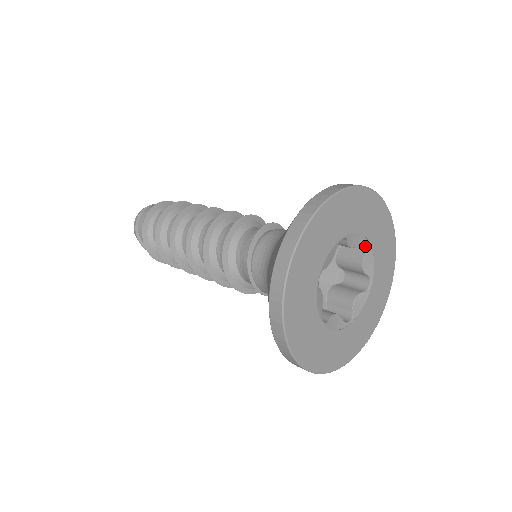
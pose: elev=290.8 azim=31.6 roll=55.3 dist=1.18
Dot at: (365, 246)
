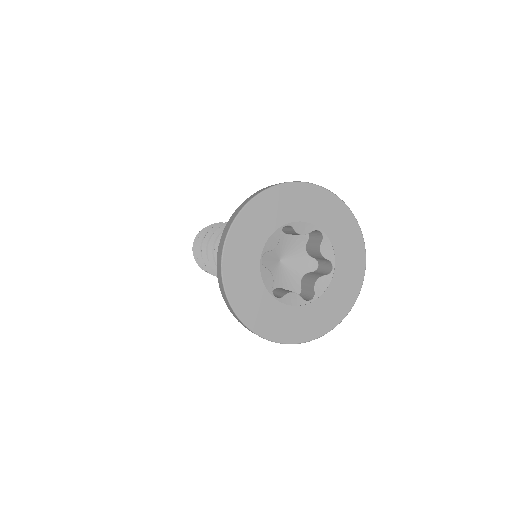
Dot at: occluded
